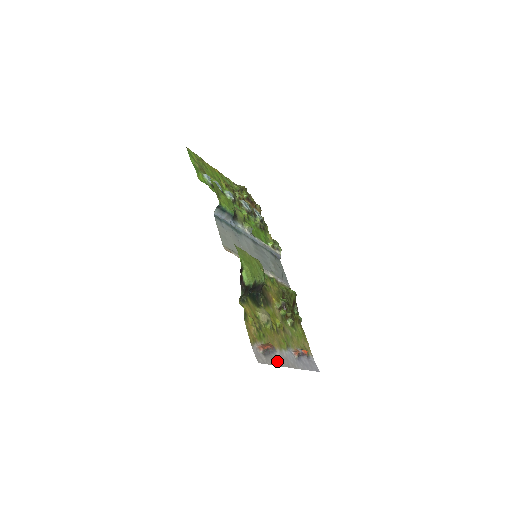
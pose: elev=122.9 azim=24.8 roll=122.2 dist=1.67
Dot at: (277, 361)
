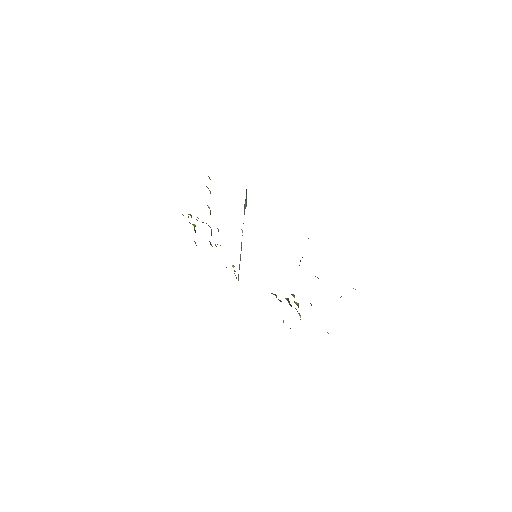
Dot at: occluded
